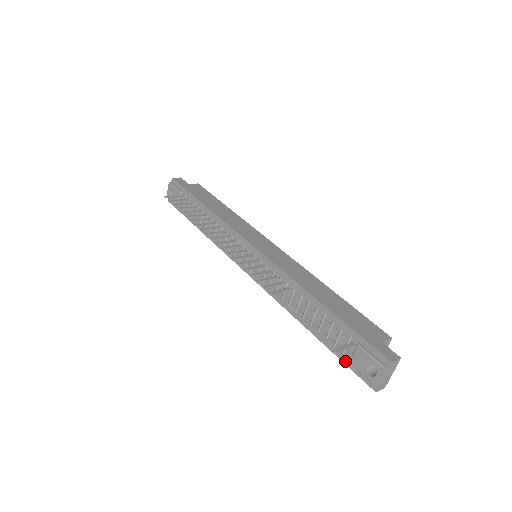
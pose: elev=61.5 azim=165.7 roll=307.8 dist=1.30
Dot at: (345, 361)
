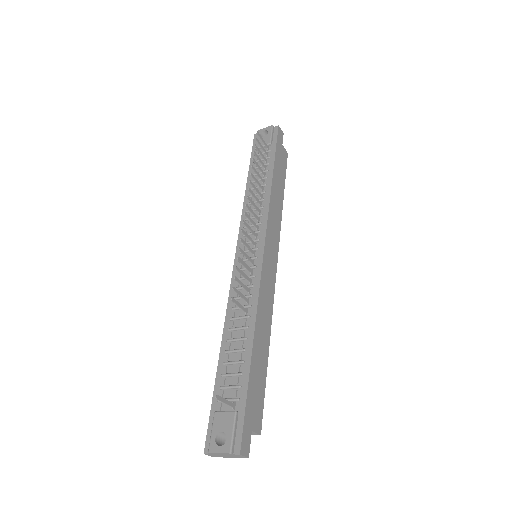
Dot at: (214, 406)
